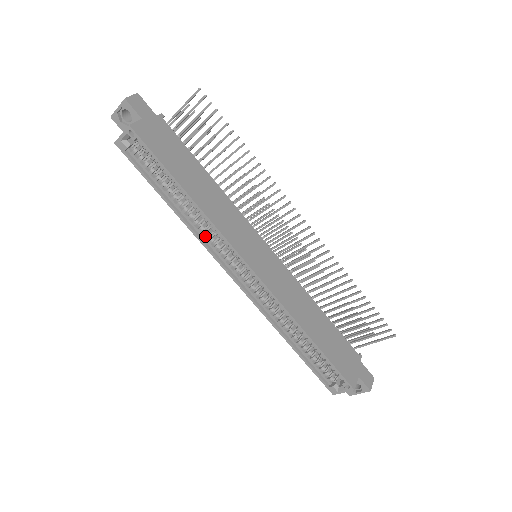
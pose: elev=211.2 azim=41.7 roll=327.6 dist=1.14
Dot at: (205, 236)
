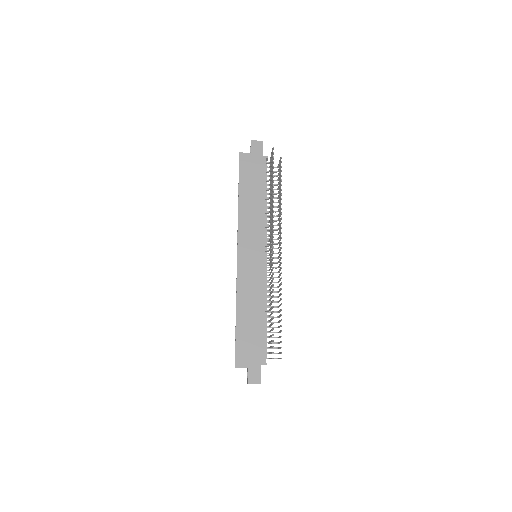
Dot at: occluded
